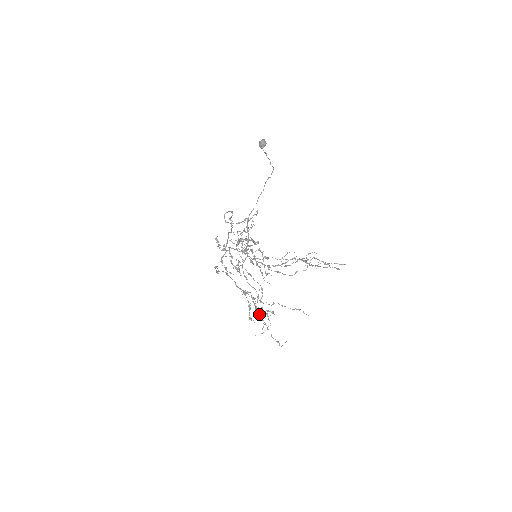
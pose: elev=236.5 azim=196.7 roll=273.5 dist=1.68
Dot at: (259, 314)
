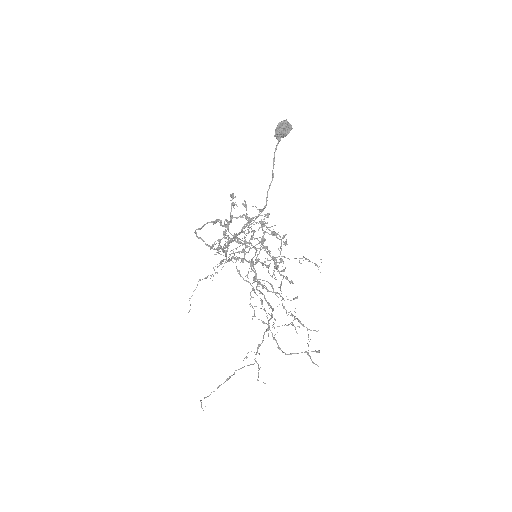
Dot at: occluded
